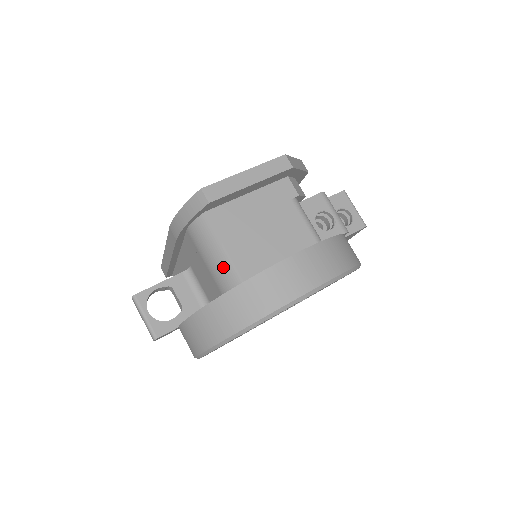
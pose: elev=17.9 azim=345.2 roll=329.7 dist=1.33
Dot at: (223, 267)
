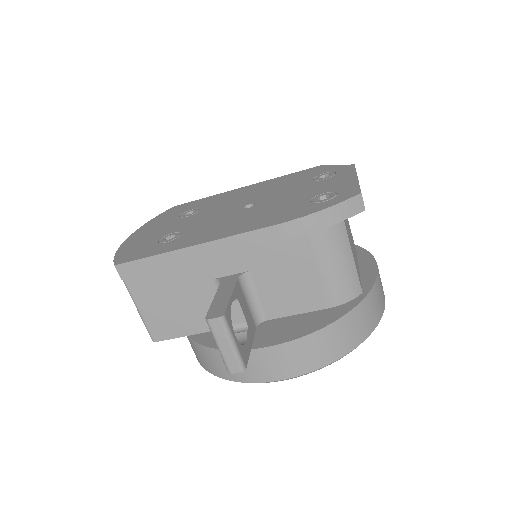
Dot at: (348, 277)
